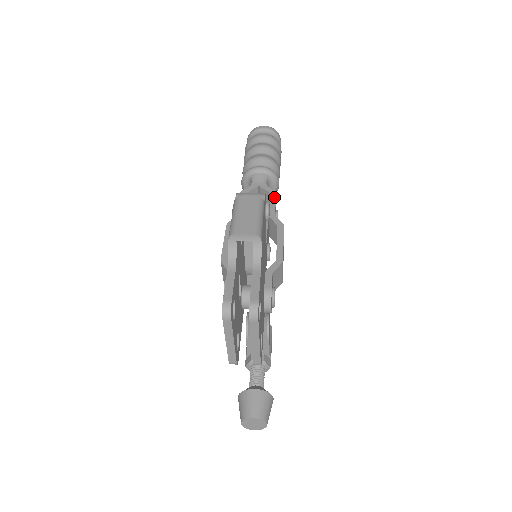
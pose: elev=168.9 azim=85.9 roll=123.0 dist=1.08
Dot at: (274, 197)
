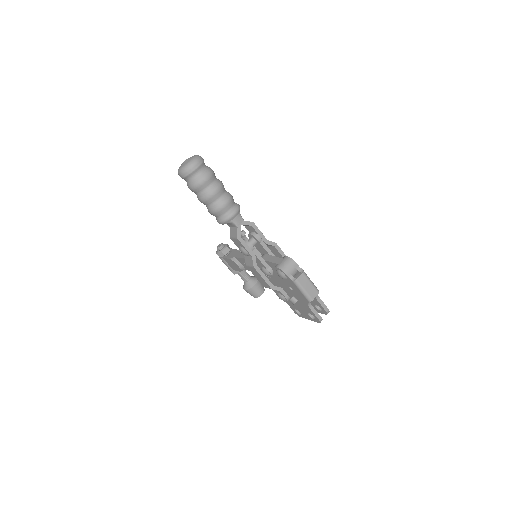
Dot at: (256, 227)
